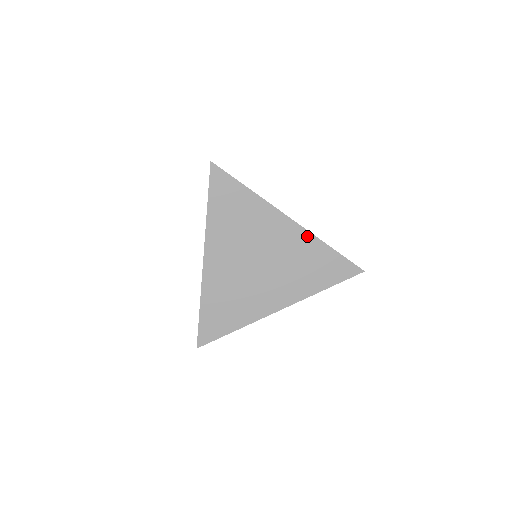
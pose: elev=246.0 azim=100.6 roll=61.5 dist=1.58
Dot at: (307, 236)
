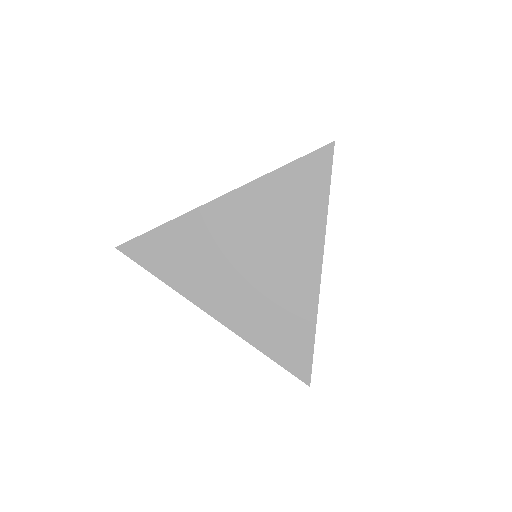
Dot at: (313, 298)
